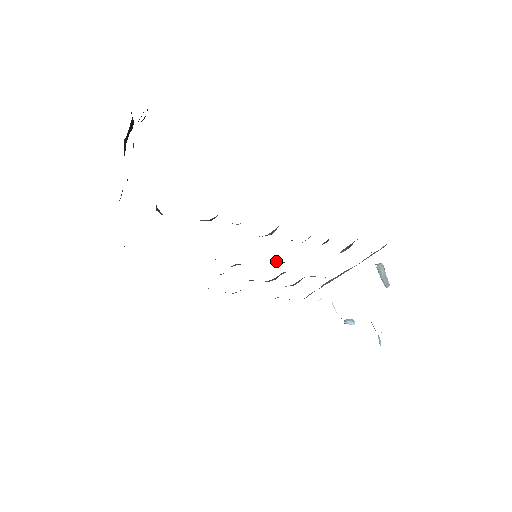
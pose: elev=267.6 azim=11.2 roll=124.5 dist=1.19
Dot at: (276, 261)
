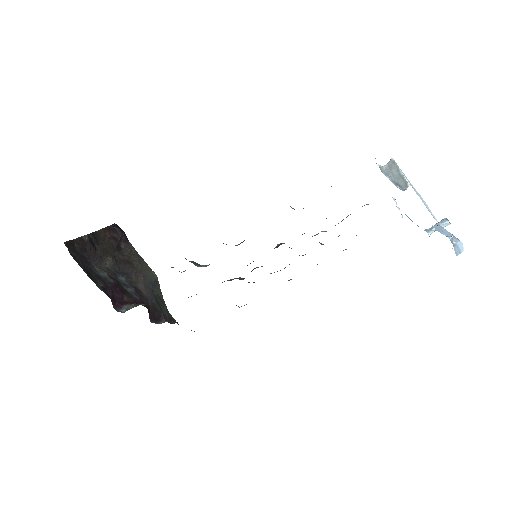
Dot at: (274, 248)
